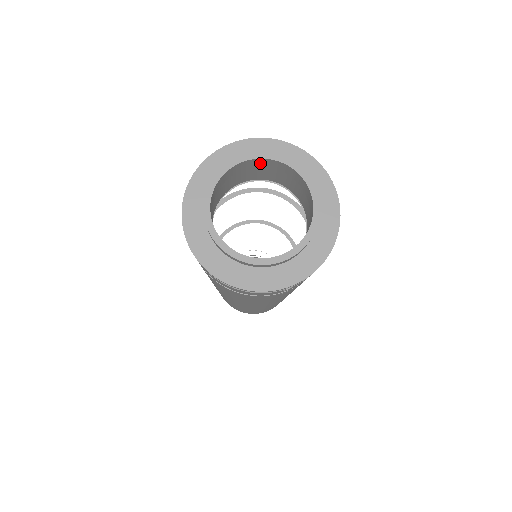
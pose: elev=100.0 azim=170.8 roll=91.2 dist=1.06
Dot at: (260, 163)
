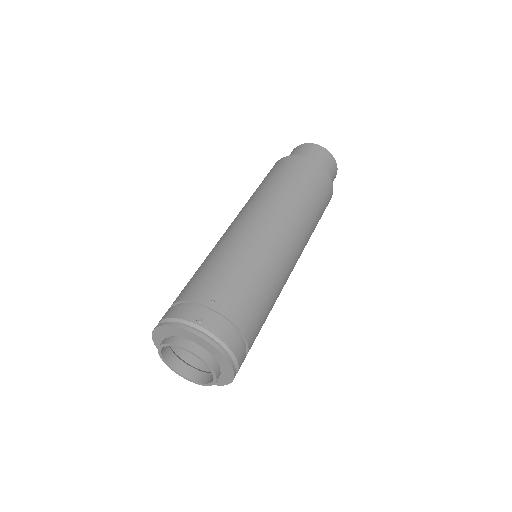
Dot at: (173, 340)
